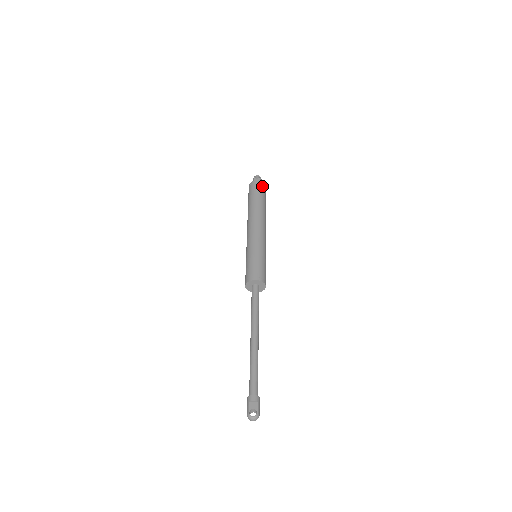
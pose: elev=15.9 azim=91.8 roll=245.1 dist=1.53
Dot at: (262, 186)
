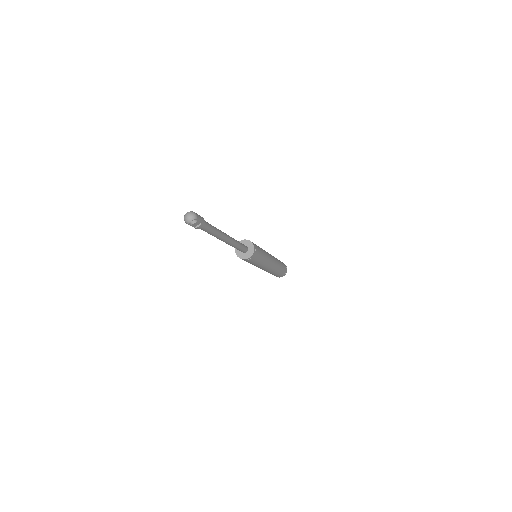
Dot at: occluded
